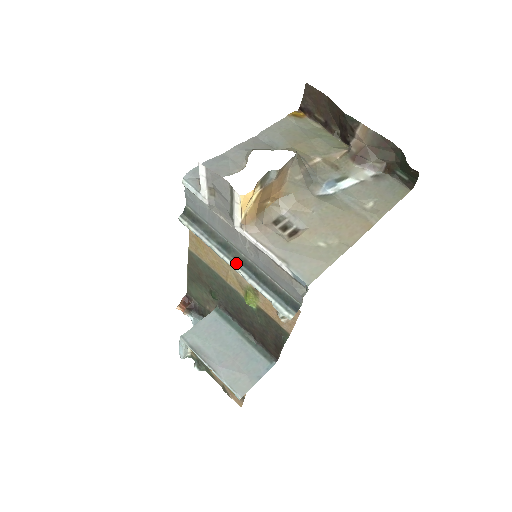
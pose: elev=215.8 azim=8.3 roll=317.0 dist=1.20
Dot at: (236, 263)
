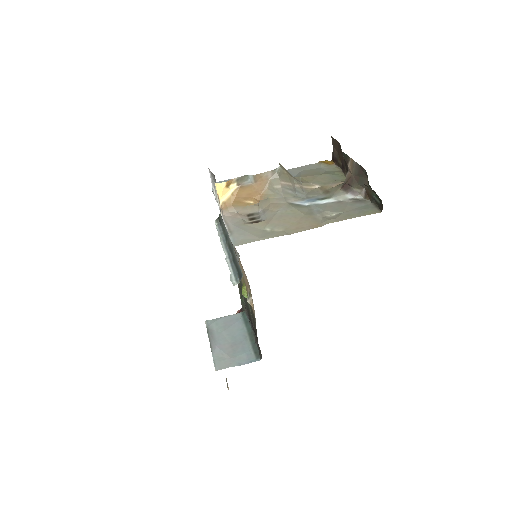
Dot at: (227, 248)
